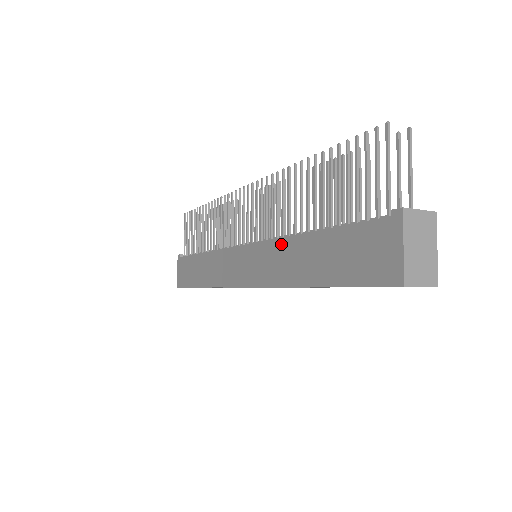
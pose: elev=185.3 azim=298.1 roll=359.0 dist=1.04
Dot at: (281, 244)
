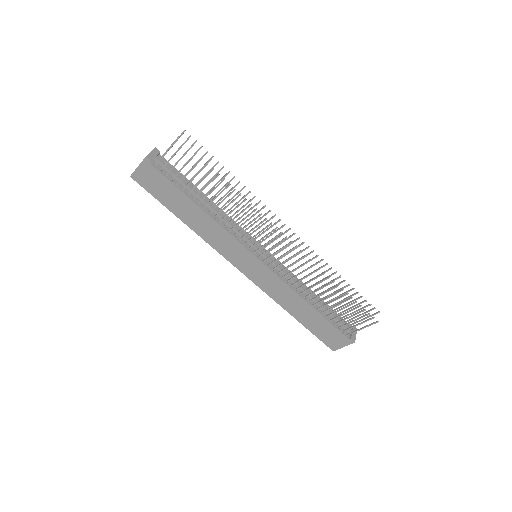
Dot at: (290, 292)
